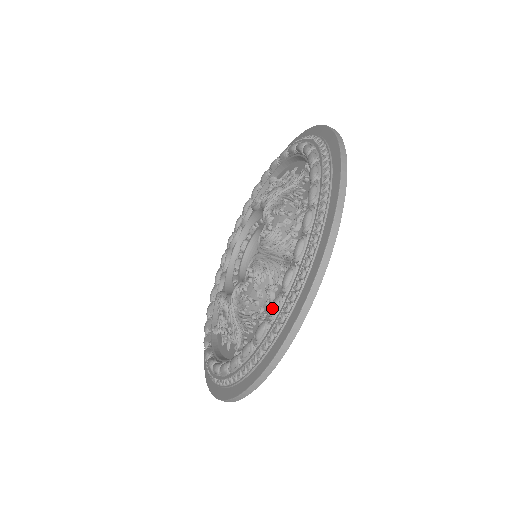
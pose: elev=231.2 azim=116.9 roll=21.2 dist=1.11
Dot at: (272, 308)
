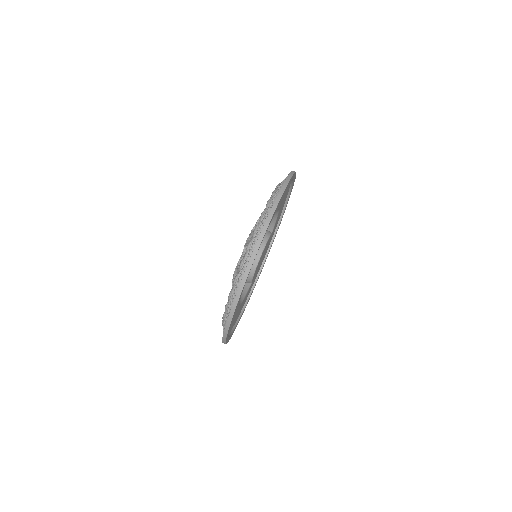
Dot at: (277, 185)
